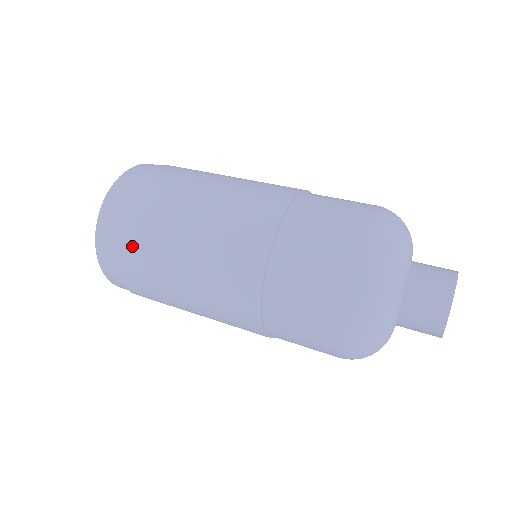
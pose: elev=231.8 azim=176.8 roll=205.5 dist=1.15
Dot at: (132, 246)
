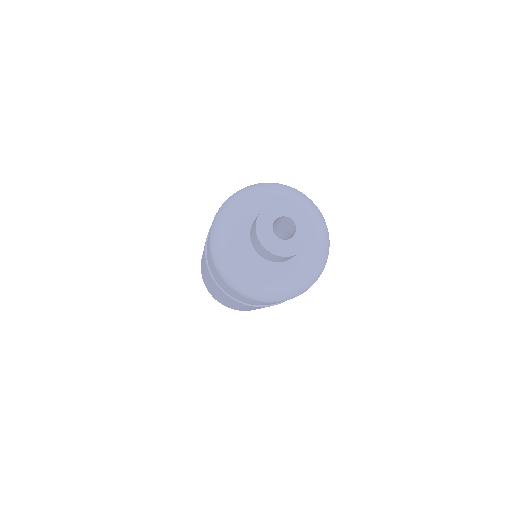
Dot at: occluded
